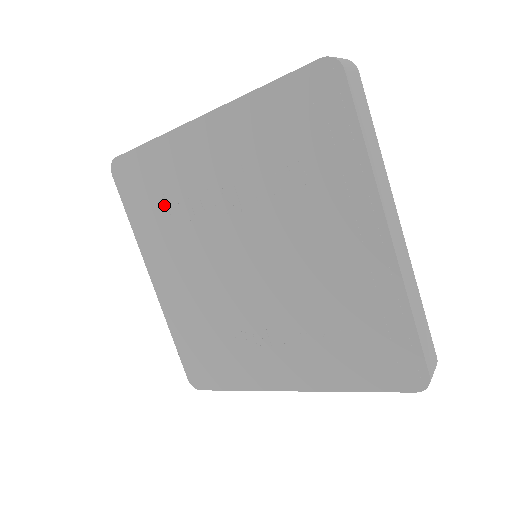
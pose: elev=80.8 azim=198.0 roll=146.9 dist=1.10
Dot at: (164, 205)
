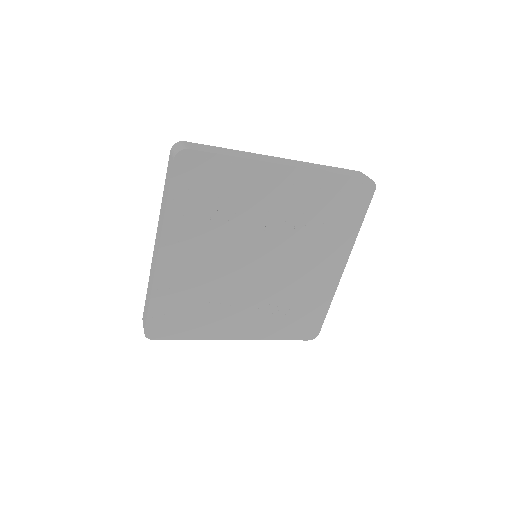
Dot at: (215, 205)
